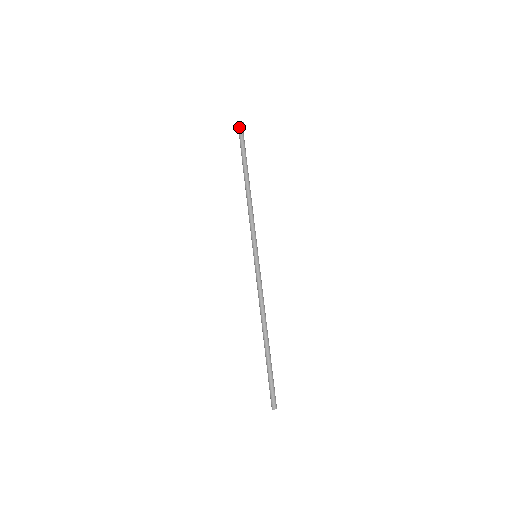
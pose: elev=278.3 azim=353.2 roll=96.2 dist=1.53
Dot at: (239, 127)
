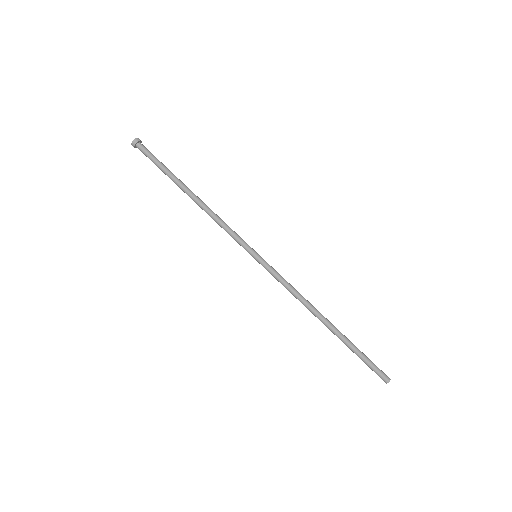
Dot at: (139, 144)
